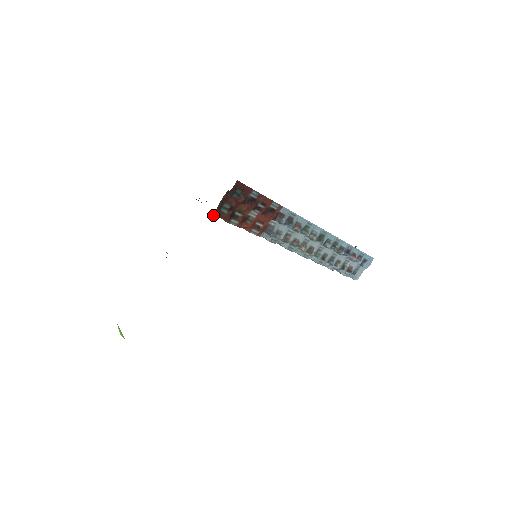
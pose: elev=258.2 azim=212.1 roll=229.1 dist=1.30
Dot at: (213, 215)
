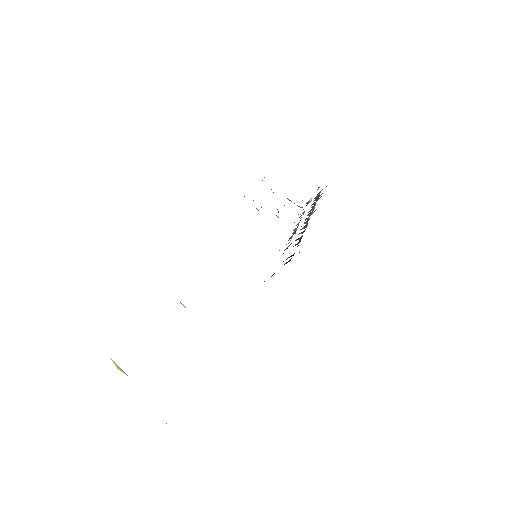
Dot at: occluded
